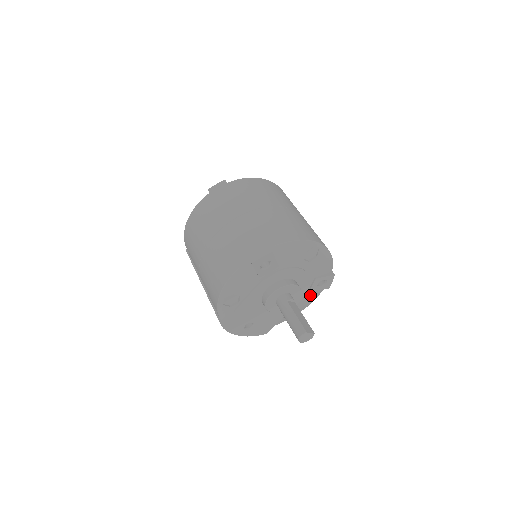
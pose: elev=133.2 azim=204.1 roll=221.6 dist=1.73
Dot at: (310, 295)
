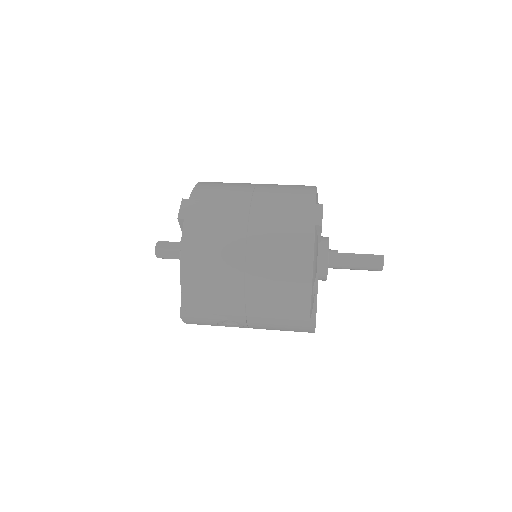
Dot at: occluded
